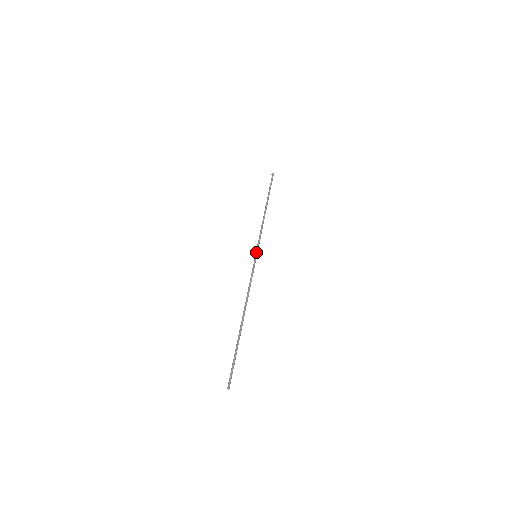
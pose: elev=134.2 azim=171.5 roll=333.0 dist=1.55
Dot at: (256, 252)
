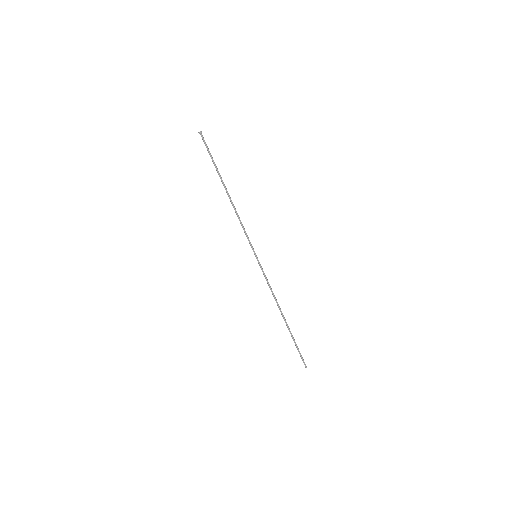
Dot at: (255, 253)
